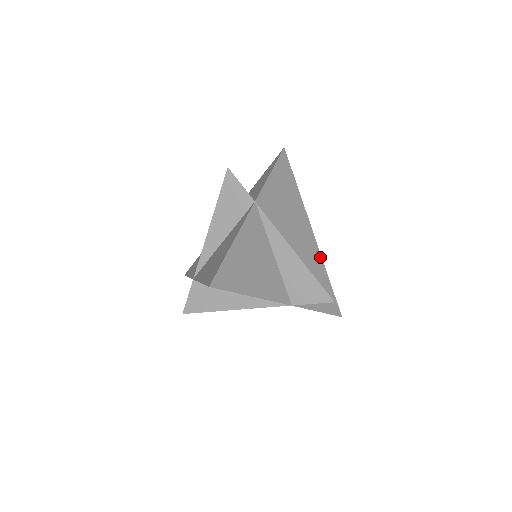
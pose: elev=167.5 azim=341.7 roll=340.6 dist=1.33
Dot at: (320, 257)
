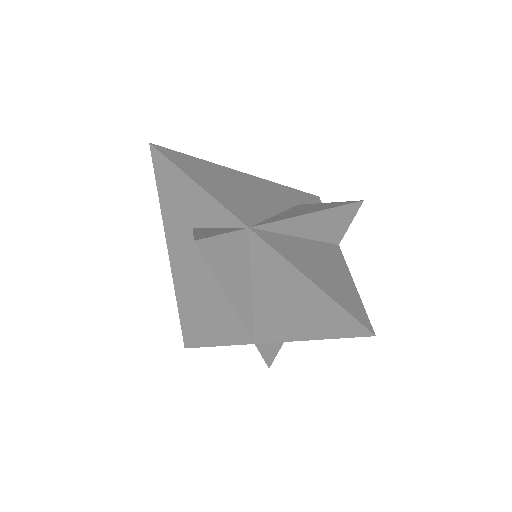
Dot at: (272, 183)
